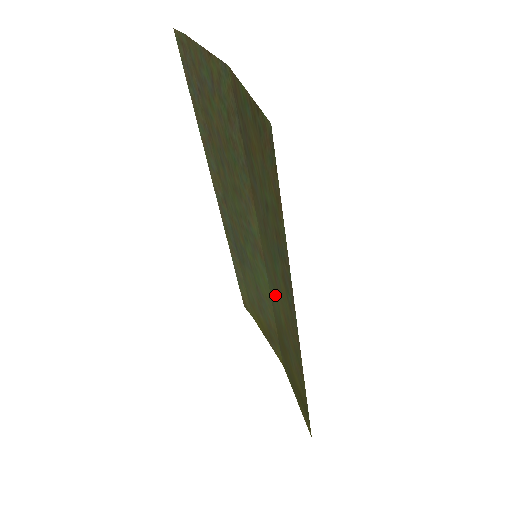
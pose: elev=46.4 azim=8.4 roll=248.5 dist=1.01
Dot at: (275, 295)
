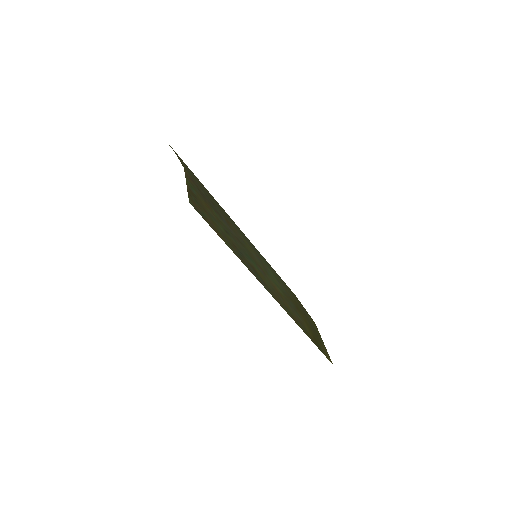
Dot at: (271, 277)
